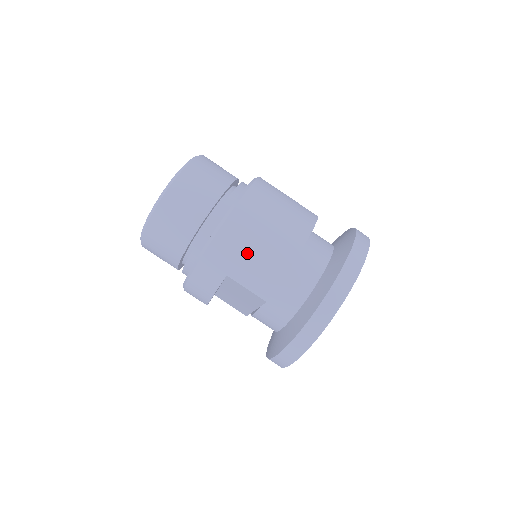
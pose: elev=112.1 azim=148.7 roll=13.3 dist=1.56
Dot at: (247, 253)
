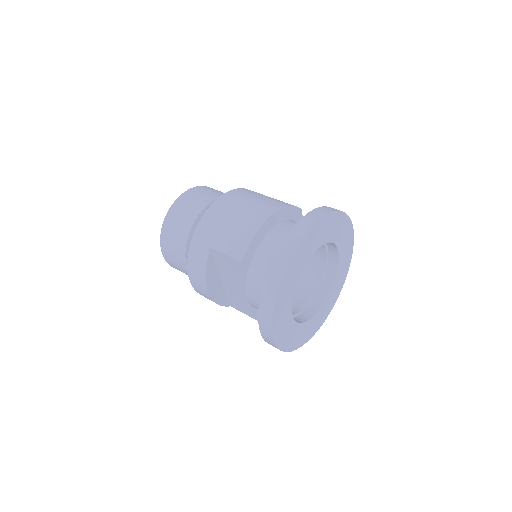
Dot at: (224, 225)
